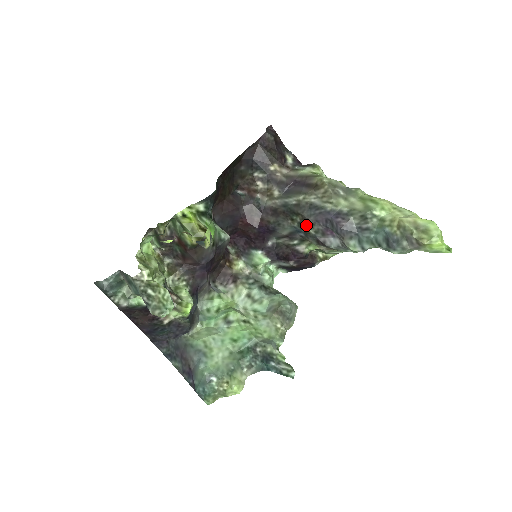
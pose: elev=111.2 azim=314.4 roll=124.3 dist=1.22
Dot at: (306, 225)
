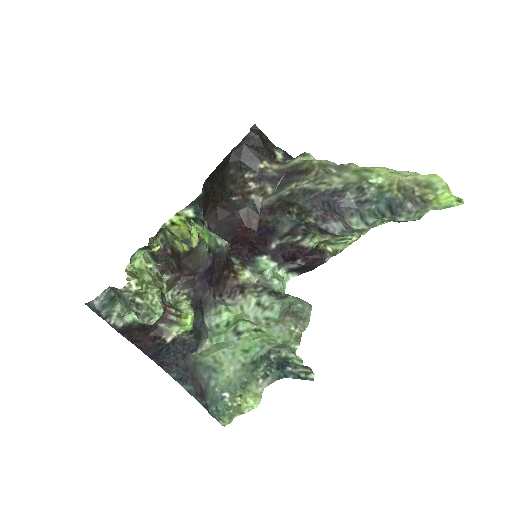
Dot at: (304, 214)
